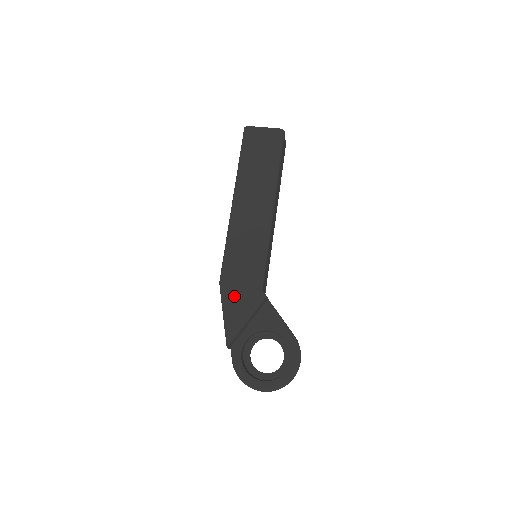
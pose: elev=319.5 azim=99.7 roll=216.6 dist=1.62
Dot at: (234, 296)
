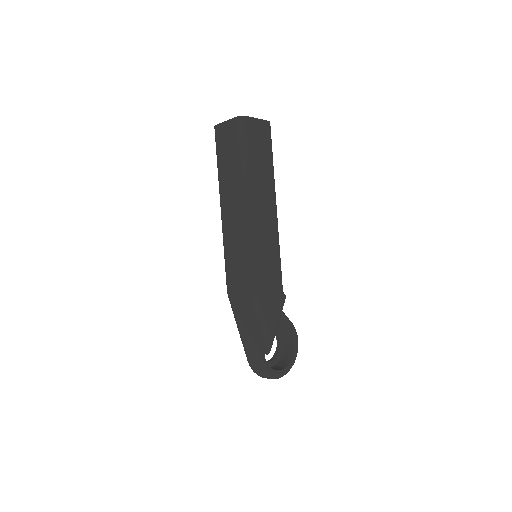
Dot at: (269, 304)
